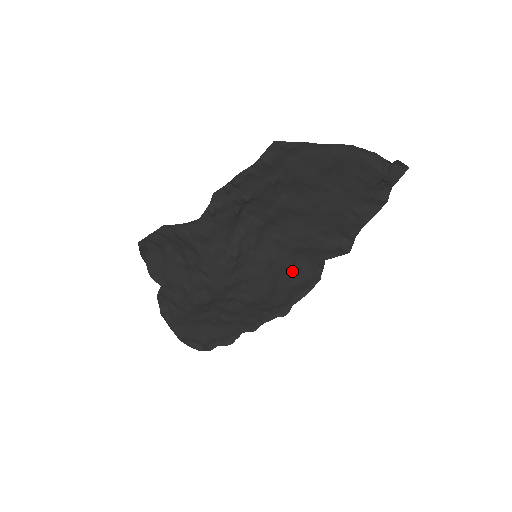
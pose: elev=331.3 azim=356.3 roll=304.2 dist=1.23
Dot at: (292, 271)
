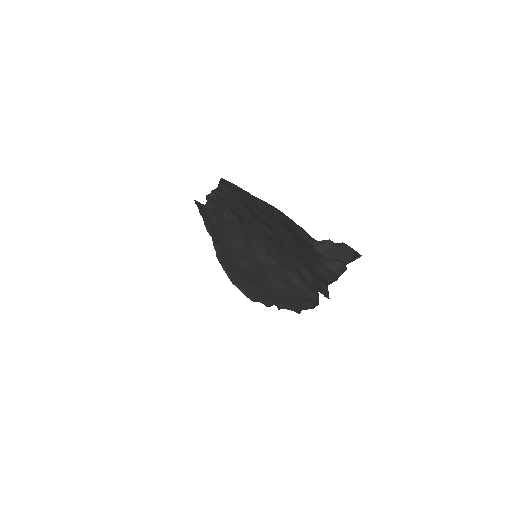
Dot at: (291, 283)
